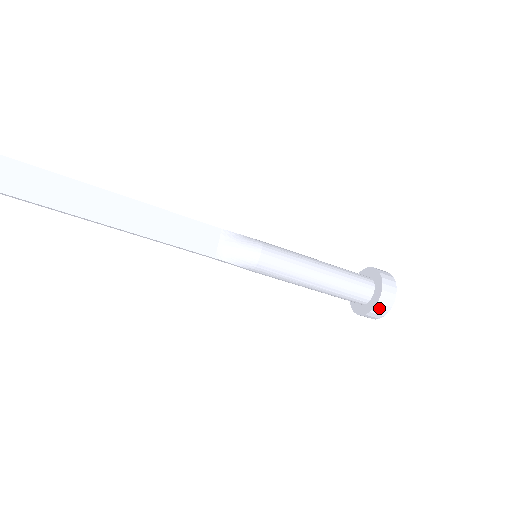
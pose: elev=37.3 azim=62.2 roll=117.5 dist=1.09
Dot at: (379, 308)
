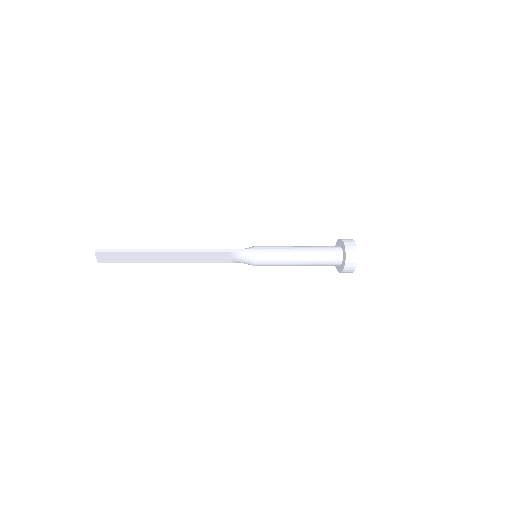
Dot at: occluded
